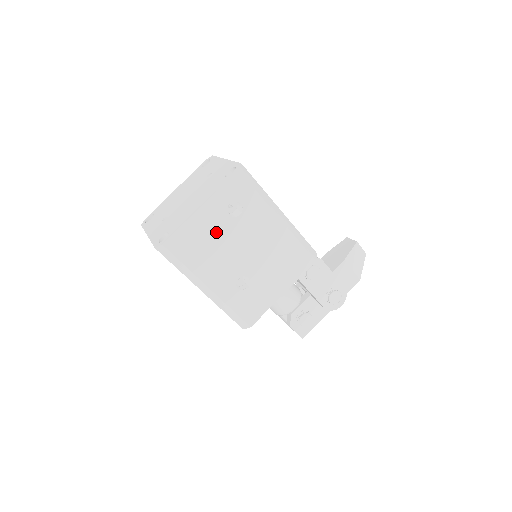
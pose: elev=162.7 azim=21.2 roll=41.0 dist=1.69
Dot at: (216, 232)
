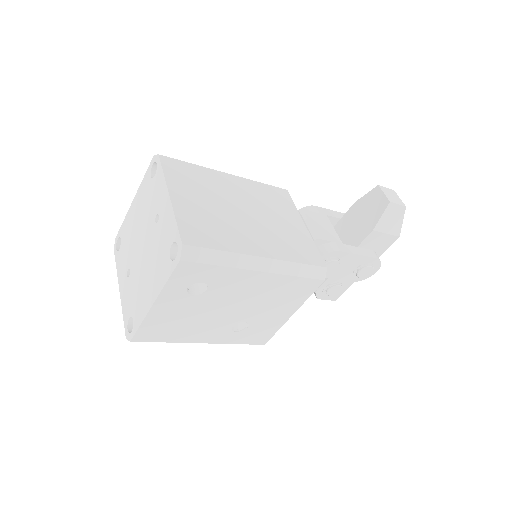
Dot at: (185, 311)
